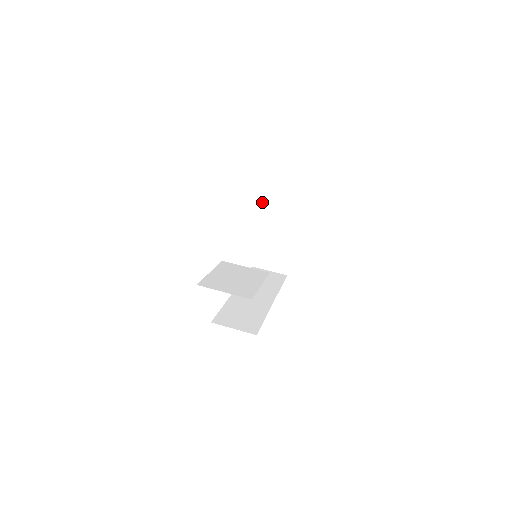
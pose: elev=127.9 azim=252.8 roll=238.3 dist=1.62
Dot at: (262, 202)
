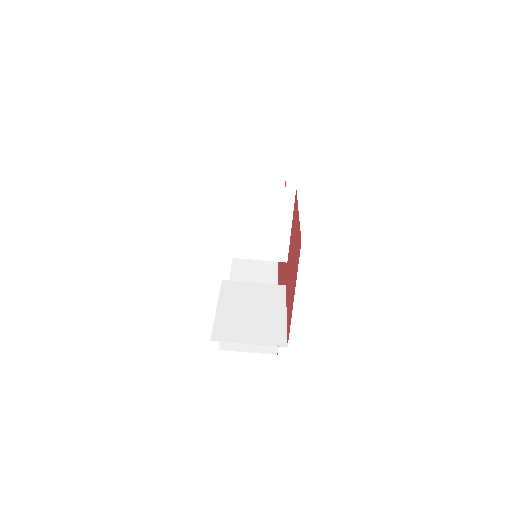
Dot at: (263, 199)
